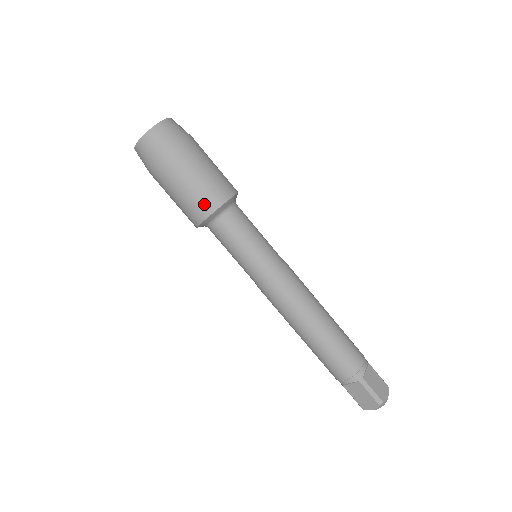
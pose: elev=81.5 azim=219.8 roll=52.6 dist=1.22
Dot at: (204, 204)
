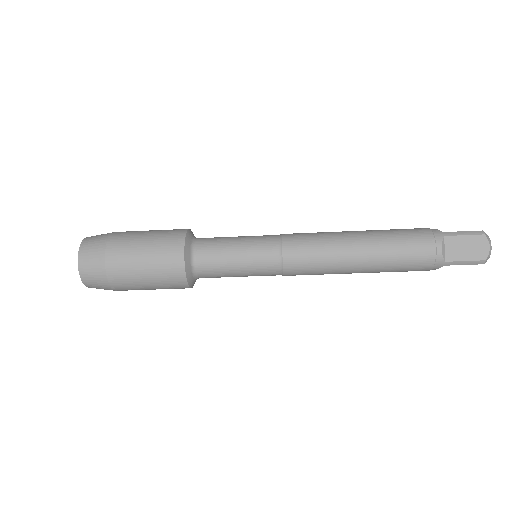
Dot at: (176, 286)
